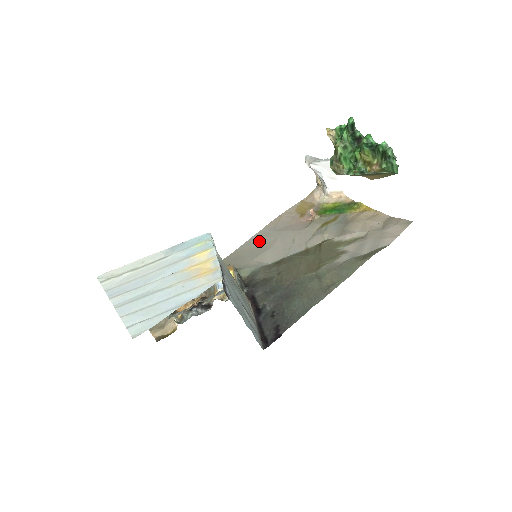
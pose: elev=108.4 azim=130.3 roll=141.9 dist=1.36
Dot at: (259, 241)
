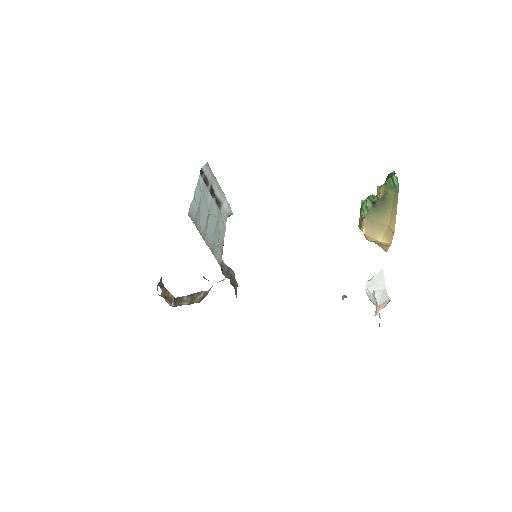
Dot at: occluded
